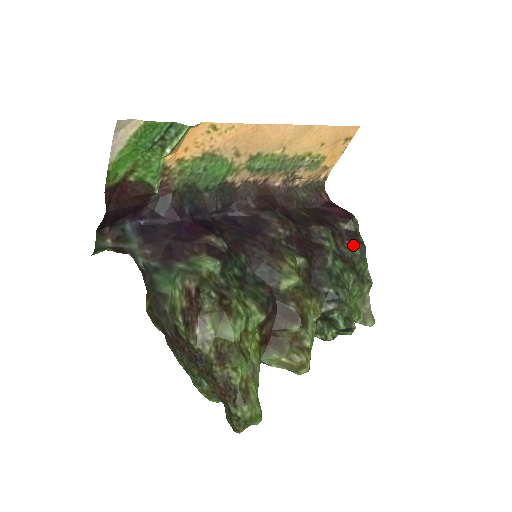
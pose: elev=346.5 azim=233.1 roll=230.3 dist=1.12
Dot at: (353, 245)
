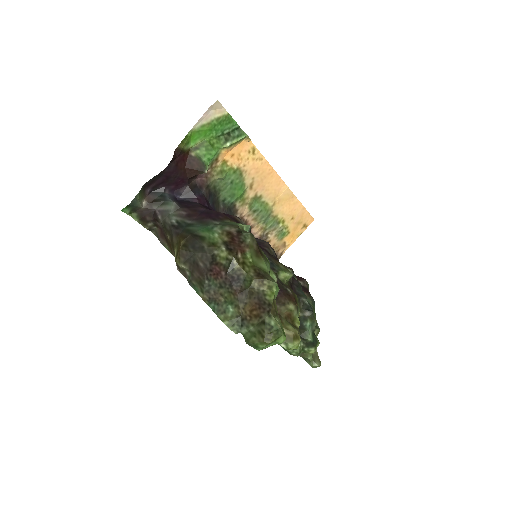
Dot at: (307, 296)
